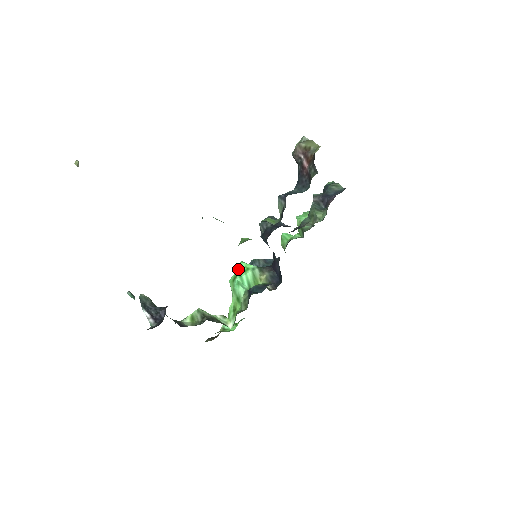
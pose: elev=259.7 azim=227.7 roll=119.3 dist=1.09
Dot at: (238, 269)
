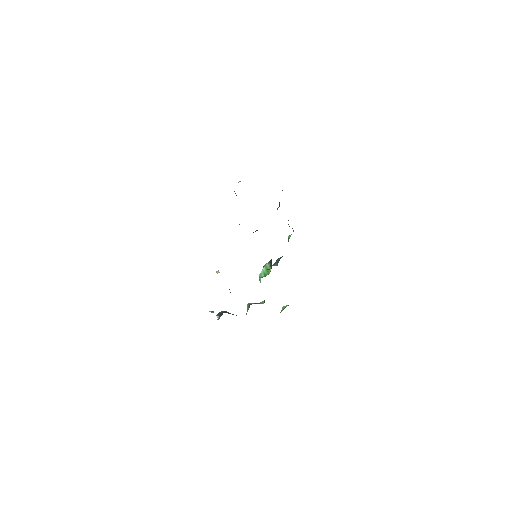
Dot at: occluded
